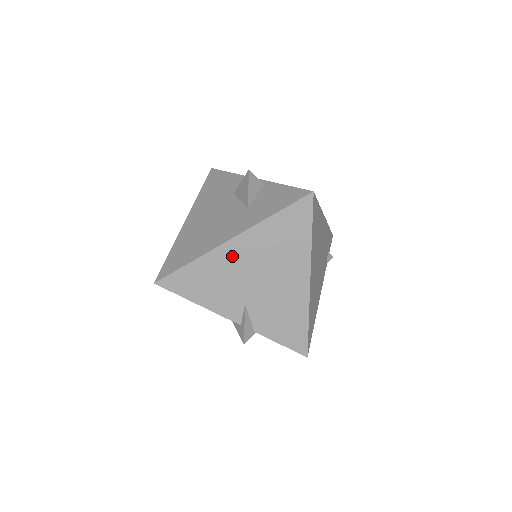
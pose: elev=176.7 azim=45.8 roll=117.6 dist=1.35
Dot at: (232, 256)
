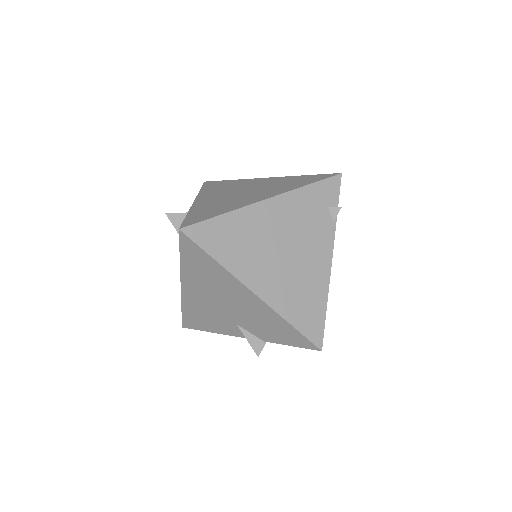
Dot at: (194, 296)
